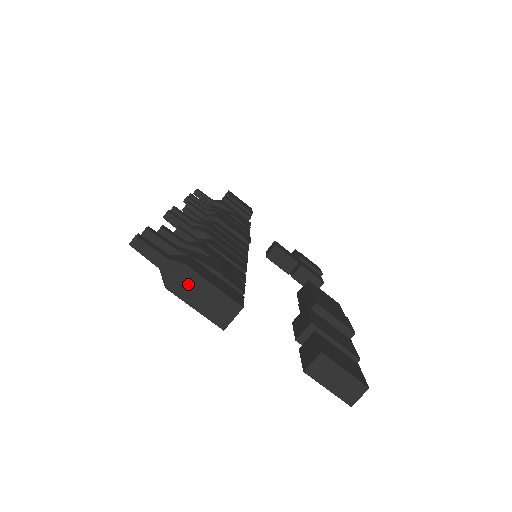
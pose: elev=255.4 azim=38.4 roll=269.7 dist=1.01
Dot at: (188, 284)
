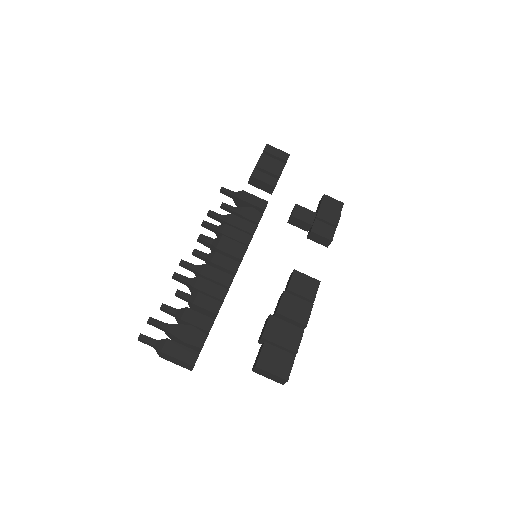
Dot at: (167, 357)
